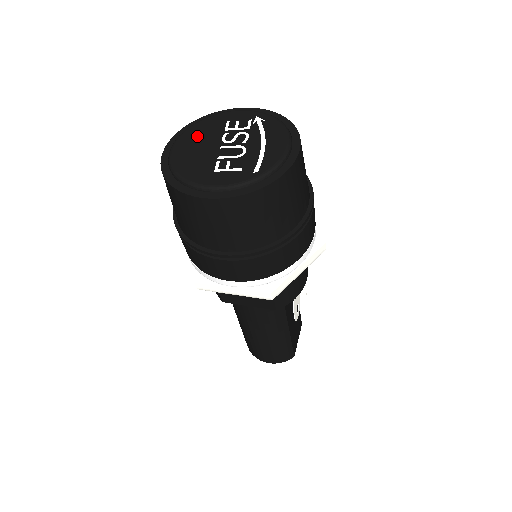
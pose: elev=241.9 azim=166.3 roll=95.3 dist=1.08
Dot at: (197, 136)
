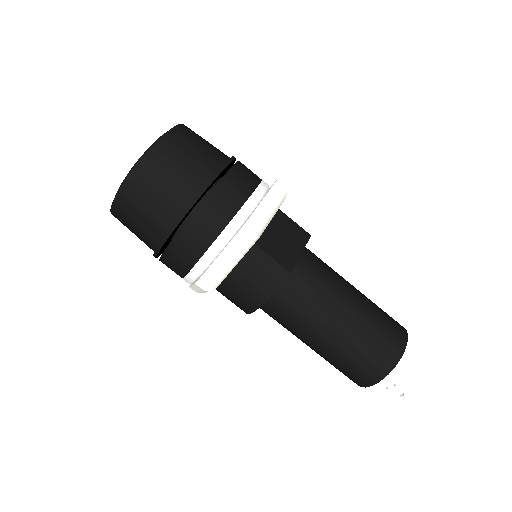
Dot at: occluded
